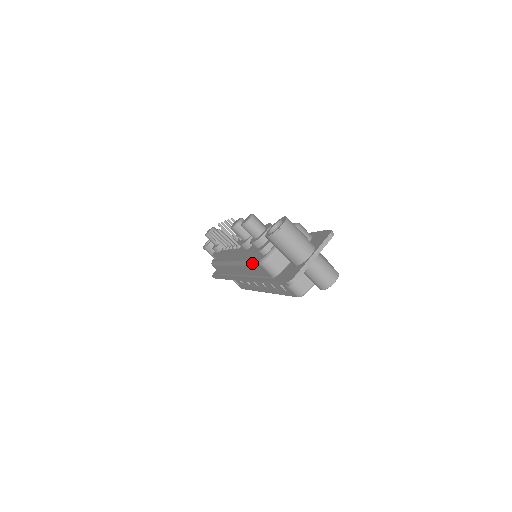
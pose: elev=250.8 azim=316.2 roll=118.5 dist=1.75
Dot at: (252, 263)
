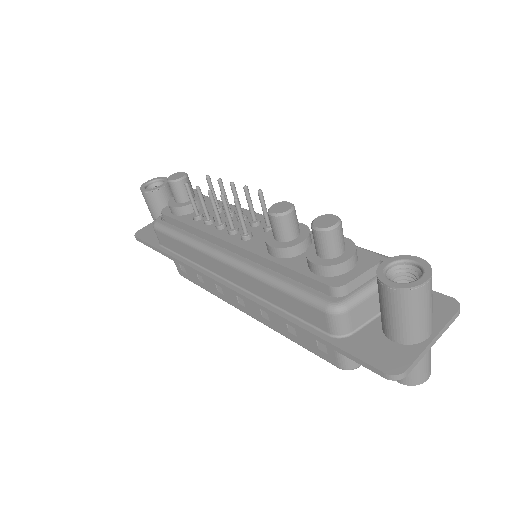
Dot at: (298, 294)
